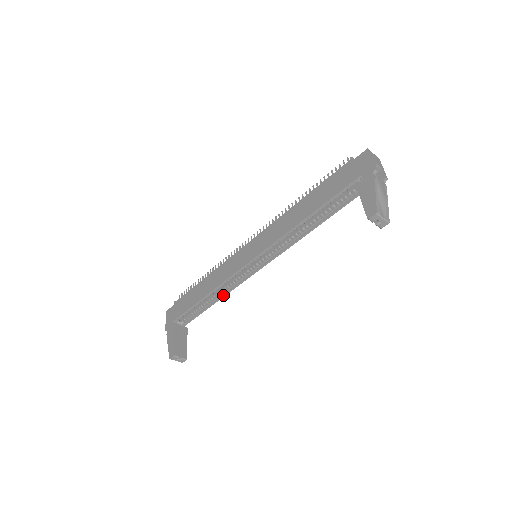
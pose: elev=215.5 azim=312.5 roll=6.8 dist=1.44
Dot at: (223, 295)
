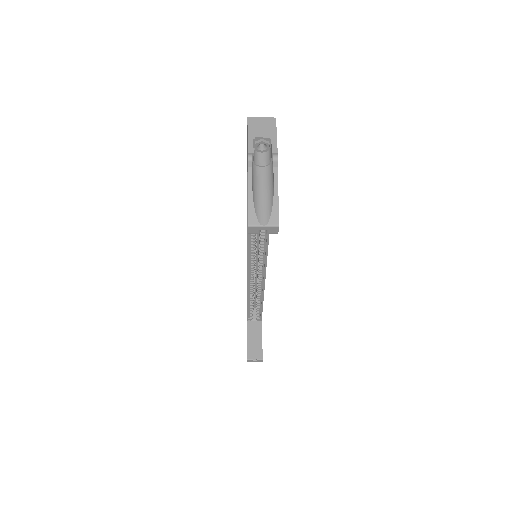
Dot at: (262, 294)
